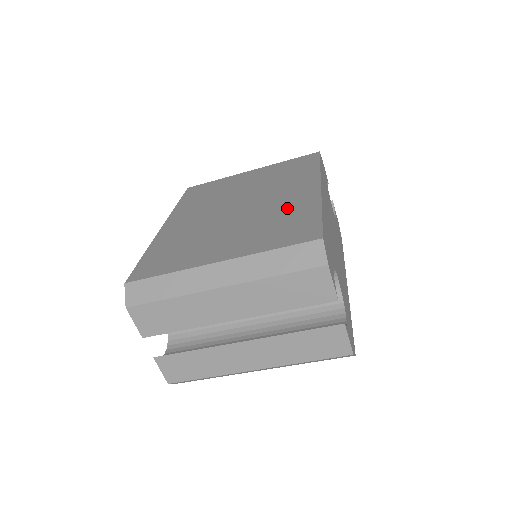
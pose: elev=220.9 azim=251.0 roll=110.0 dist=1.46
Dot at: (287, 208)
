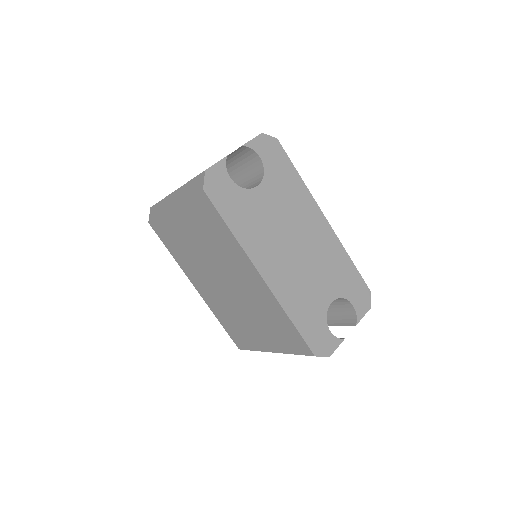
Dot at: (264, 306)
